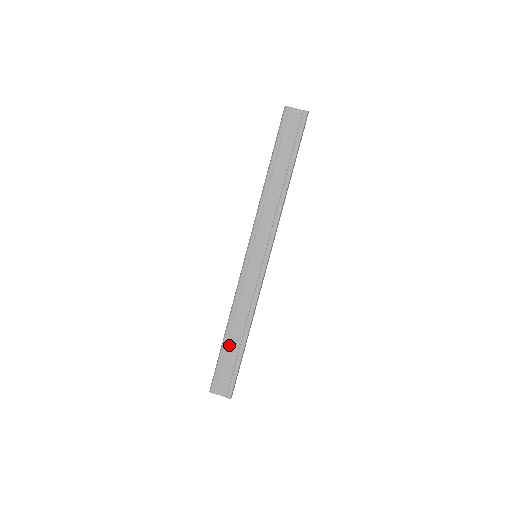
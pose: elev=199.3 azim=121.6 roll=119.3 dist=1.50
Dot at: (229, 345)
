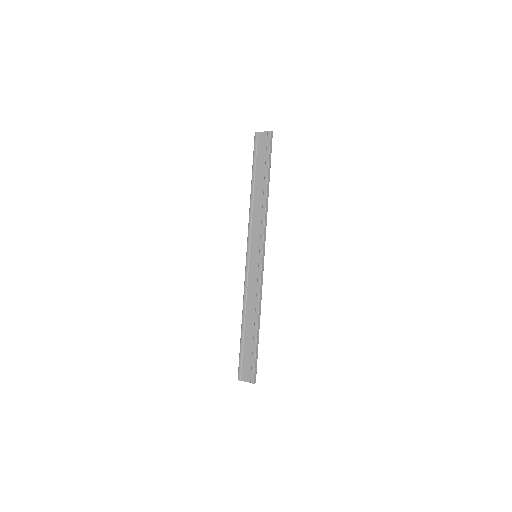
Dot at: (246, 335)
